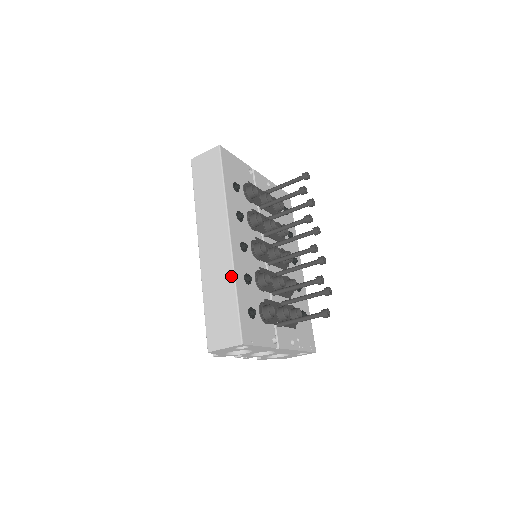
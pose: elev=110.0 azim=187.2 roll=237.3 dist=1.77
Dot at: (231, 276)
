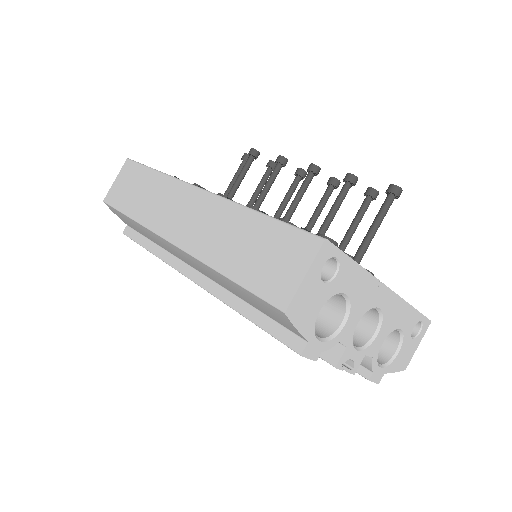
Dot at: (236, 209)
